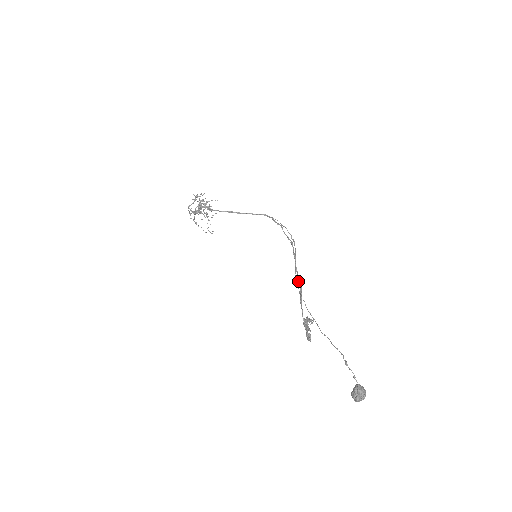
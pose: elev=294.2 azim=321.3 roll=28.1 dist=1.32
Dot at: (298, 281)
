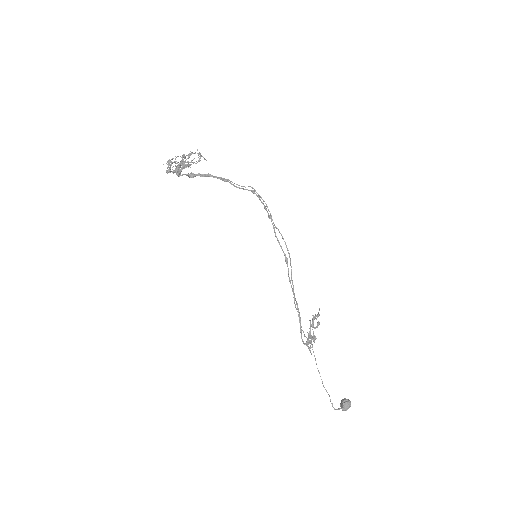
Dot at: (297, 309)
